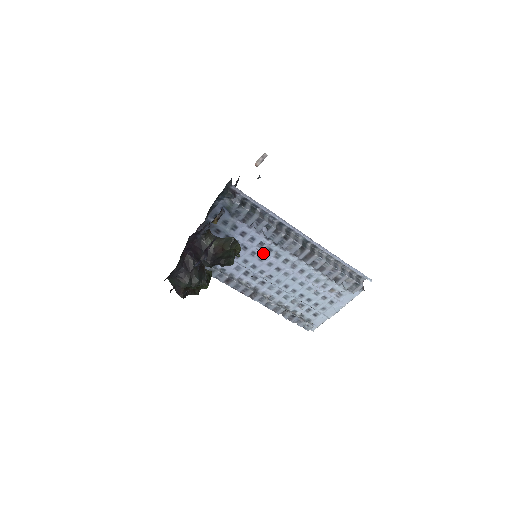
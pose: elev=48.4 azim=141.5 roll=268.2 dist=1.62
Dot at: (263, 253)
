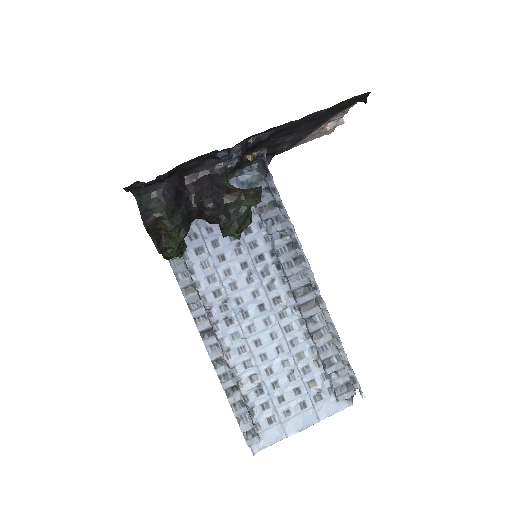
Dot at: (256, 272)
